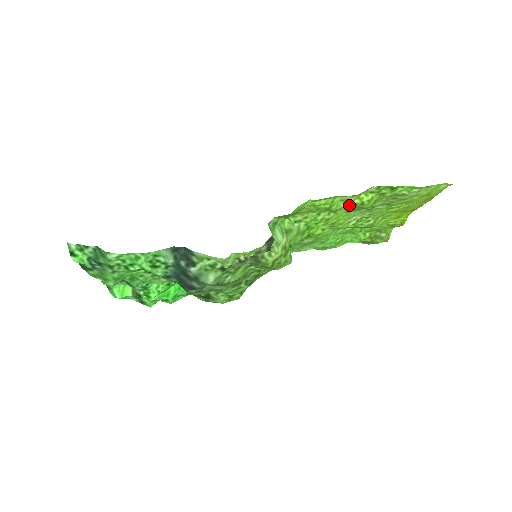
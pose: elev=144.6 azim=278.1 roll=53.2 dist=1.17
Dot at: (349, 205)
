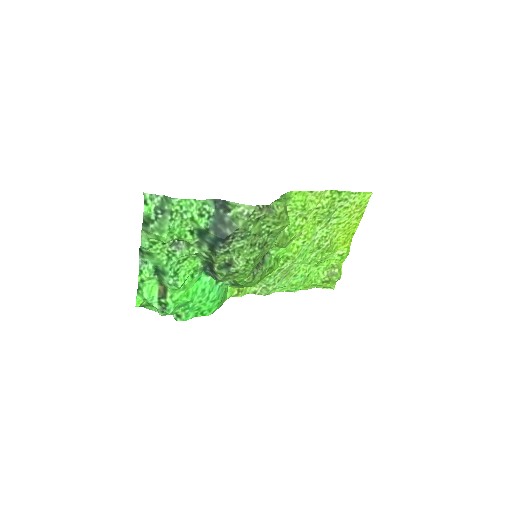
Dot at: (315, 211)
